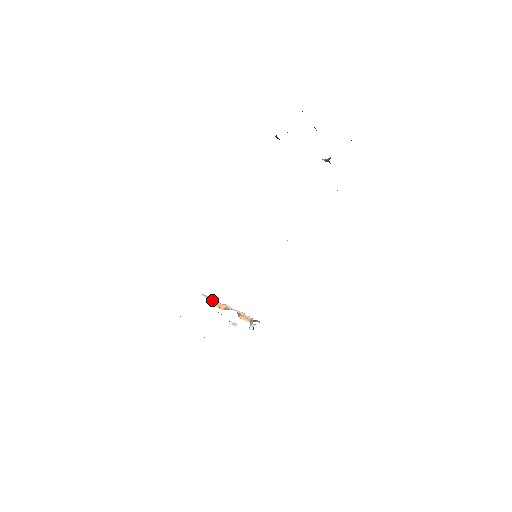
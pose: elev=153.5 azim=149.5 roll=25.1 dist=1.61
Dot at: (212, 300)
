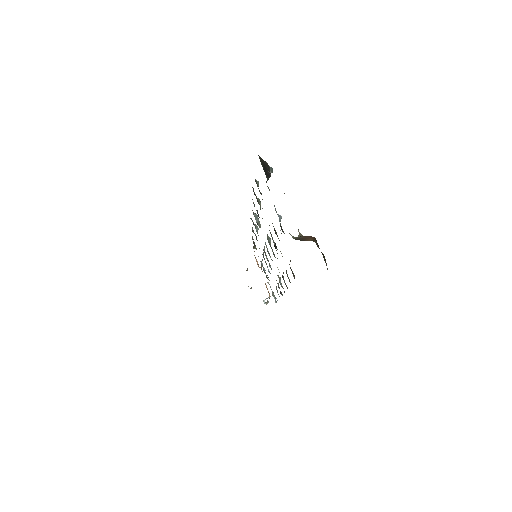
Dot at: occluded
